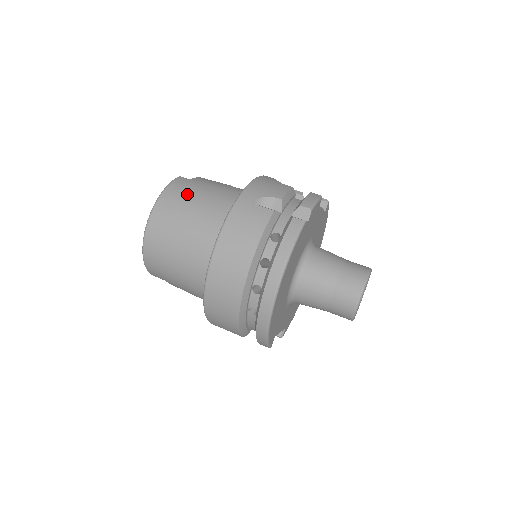
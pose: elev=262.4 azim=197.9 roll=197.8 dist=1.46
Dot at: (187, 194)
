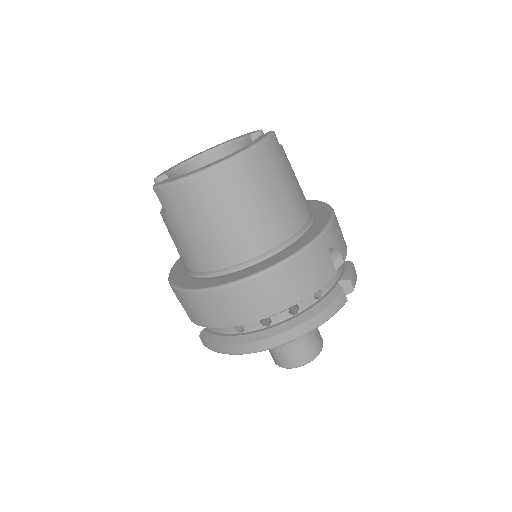
Dot at: (277, 171)
